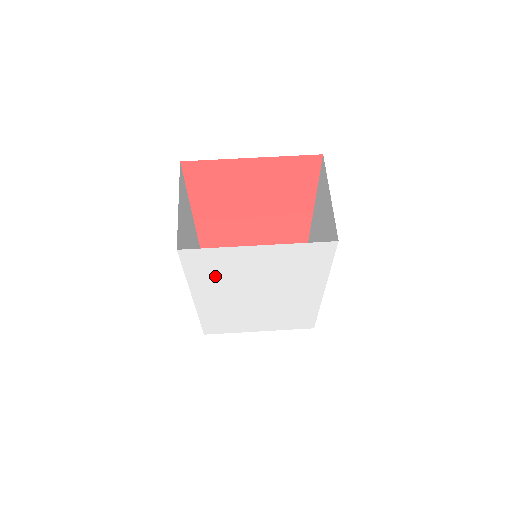
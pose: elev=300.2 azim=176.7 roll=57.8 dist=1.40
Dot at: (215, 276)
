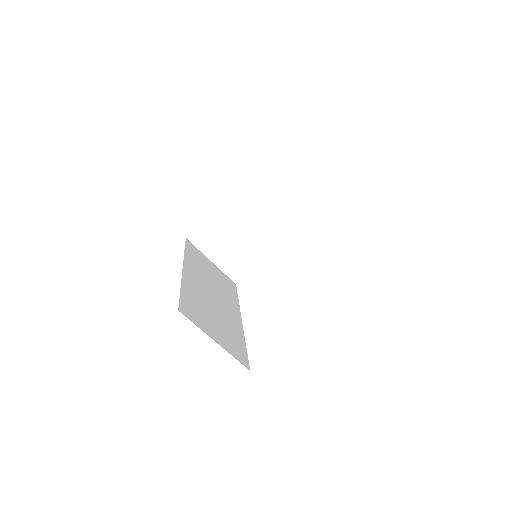
Dot at: occluded
